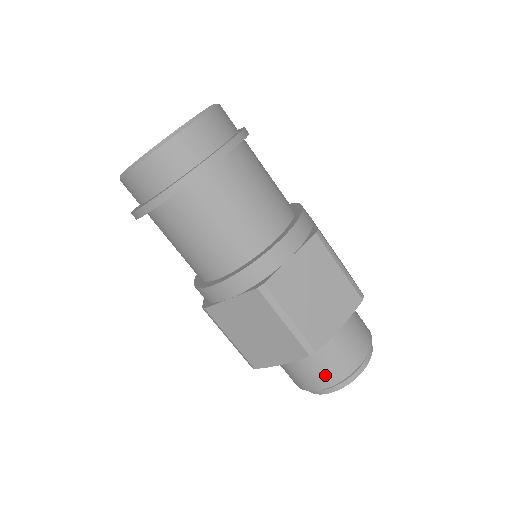
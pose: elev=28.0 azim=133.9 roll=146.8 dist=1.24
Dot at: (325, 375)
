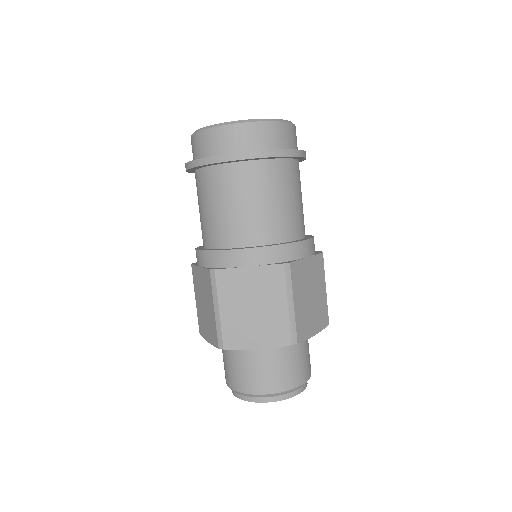
Dot at: (280, 379)
